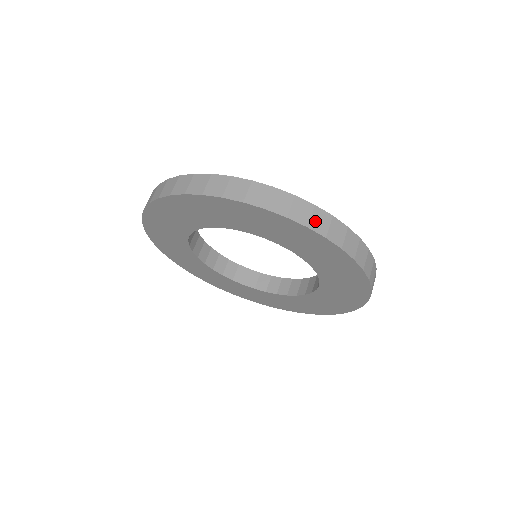
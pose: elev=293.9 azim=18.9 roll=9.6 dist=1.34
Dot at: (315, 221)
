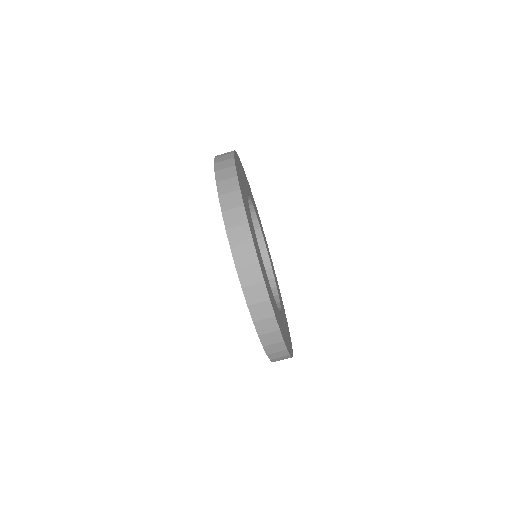
Dot at: occluded
